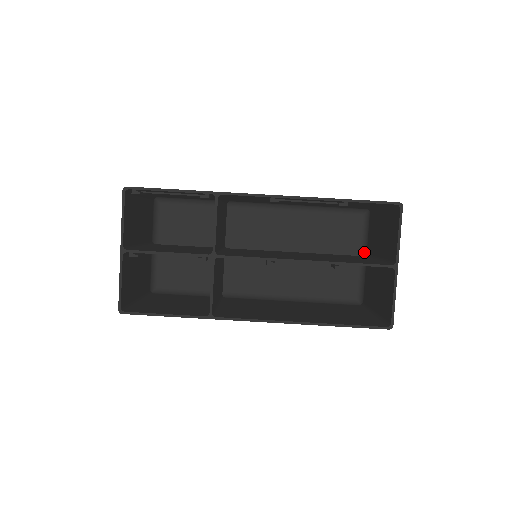
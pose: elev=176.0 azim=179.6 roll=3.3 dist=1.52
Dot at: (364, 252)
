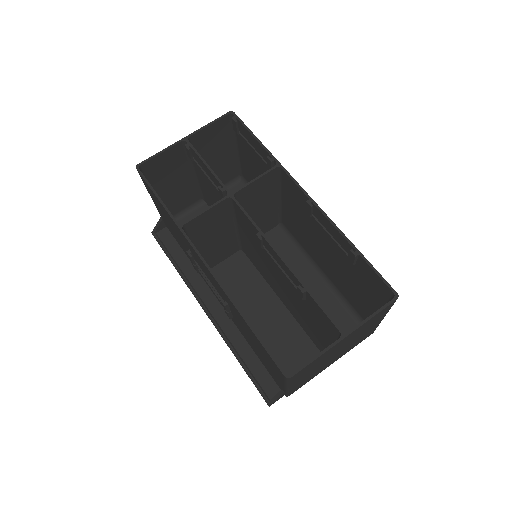
Dot at: occluded
